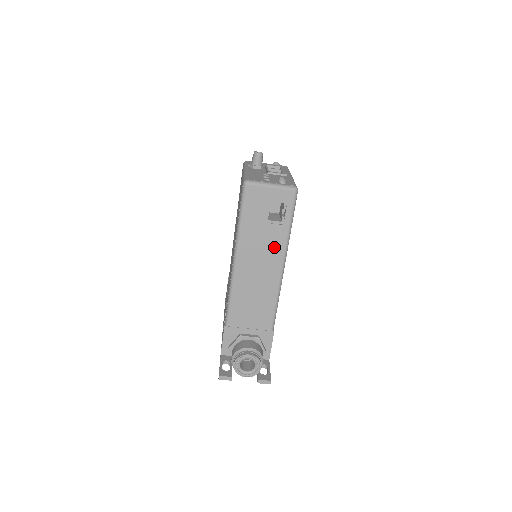
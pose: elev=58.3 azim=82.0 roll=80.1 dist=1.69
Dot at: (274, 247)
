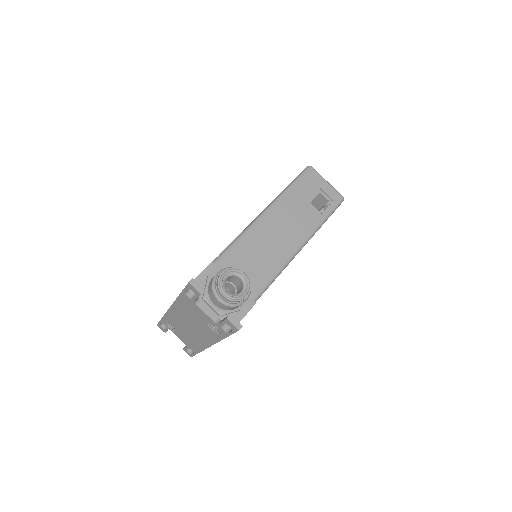
Dot at: (304, 225)
